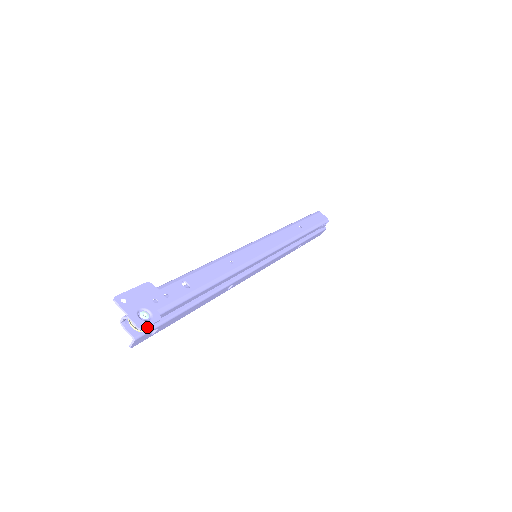
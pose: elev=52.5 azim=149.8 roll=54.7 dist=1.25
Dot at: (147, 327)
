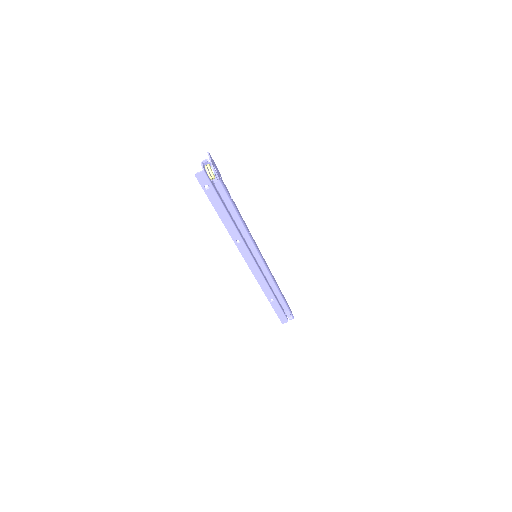
Dot at: (215, 171)
